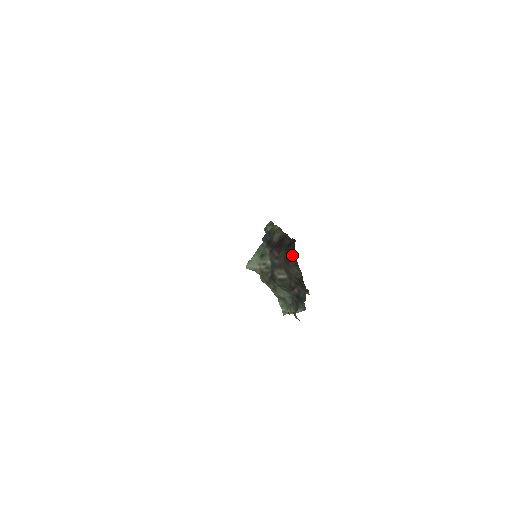
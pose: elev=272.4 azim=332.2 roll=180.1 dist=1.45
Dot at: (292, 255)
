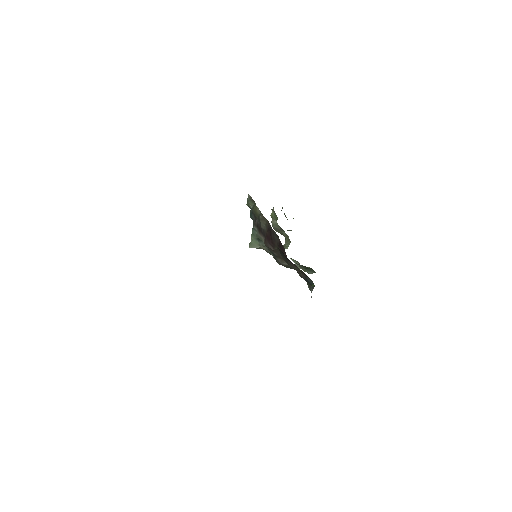
Dot at: (287, 259)
